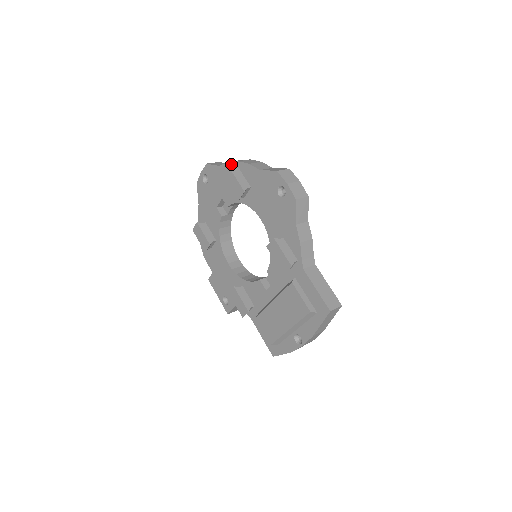
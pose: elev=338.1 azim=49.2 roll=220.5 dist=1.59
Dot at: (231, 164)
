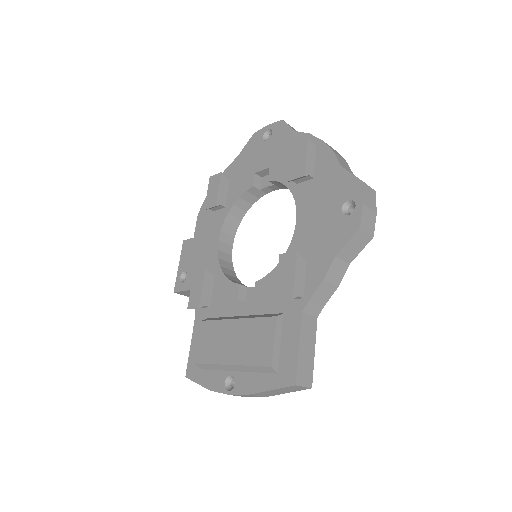
Dot at: (311, 138)
